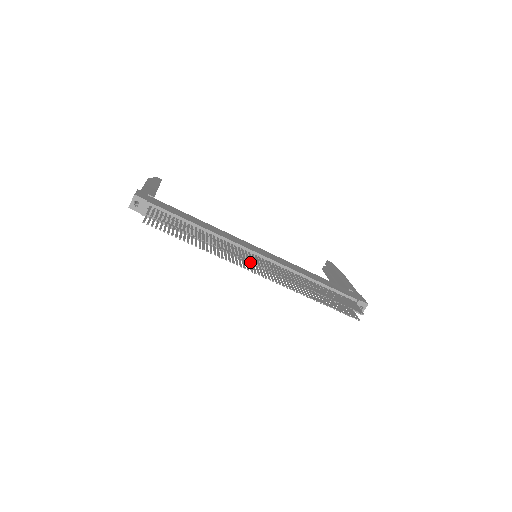
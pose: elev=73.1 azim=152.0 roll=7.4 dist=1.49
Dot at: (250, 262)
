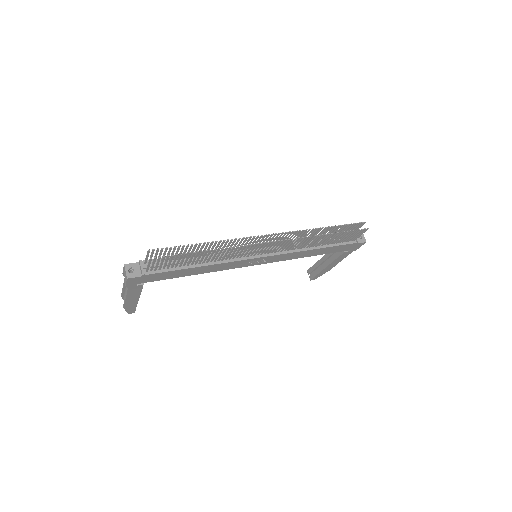
Dot at: (256, 253)
